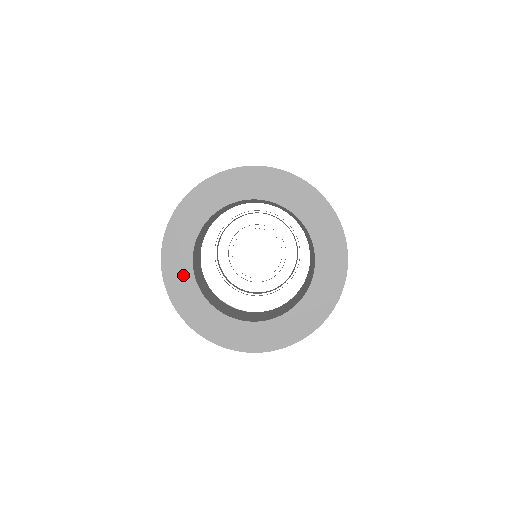
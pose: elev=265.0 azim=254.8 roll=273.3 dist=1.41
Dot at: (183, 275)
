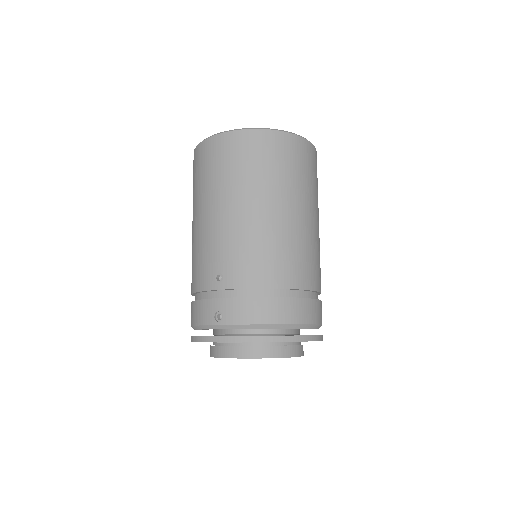
Dot at: occluded
